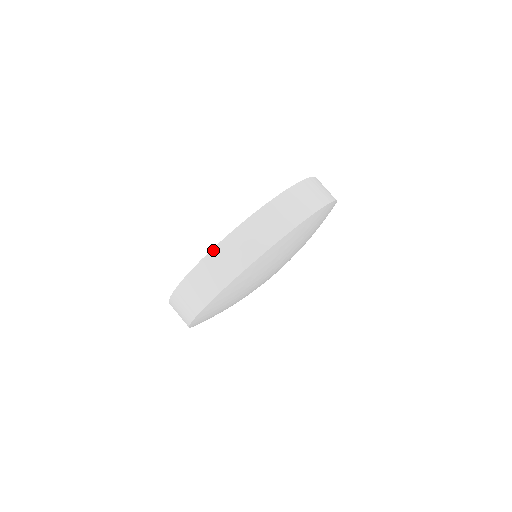
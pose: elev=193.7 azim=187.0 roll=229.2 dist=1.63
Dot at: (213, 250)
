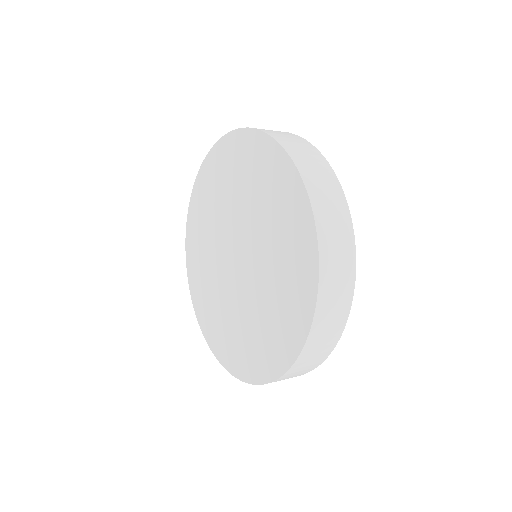
Dot at: (306, 344)
